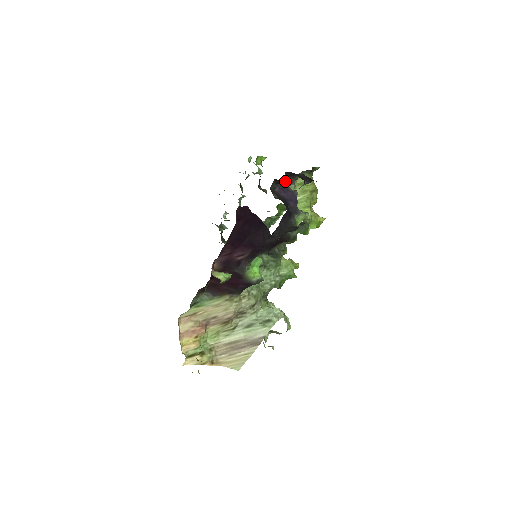
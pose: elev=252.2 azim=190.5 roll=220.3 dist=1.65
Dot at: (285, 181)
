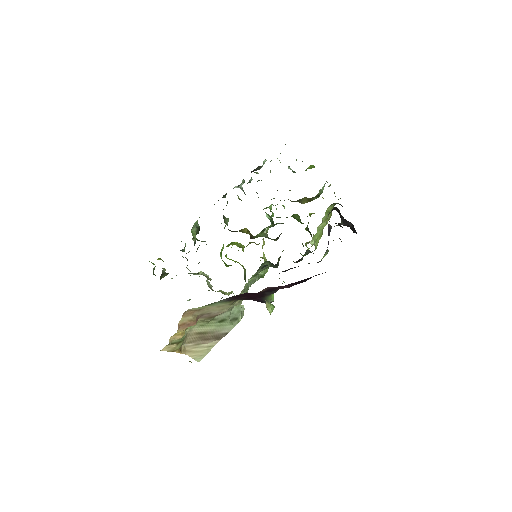
Dot at: occluded
